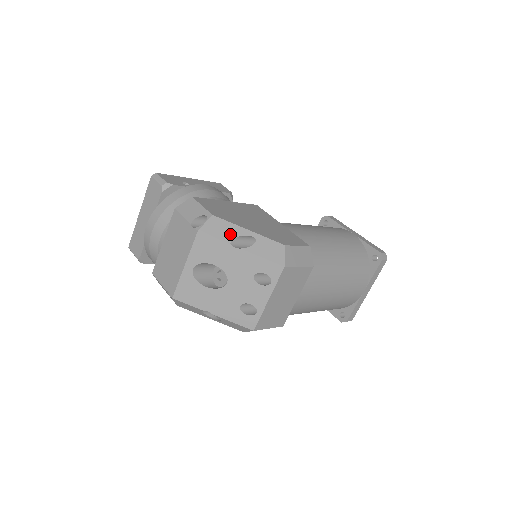
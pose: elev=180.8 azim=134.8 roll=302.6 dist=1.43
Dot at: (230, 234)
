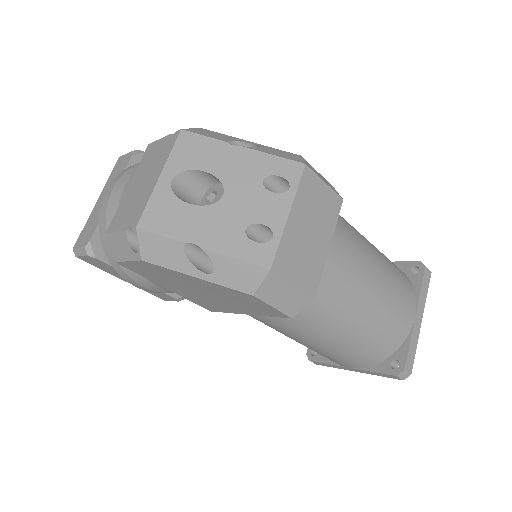
Dot at: (225, 138)
